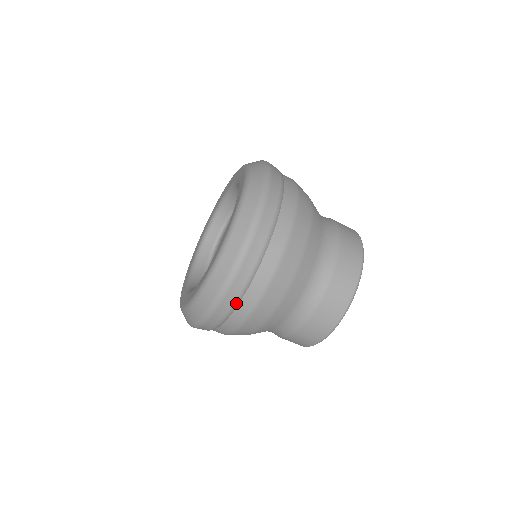
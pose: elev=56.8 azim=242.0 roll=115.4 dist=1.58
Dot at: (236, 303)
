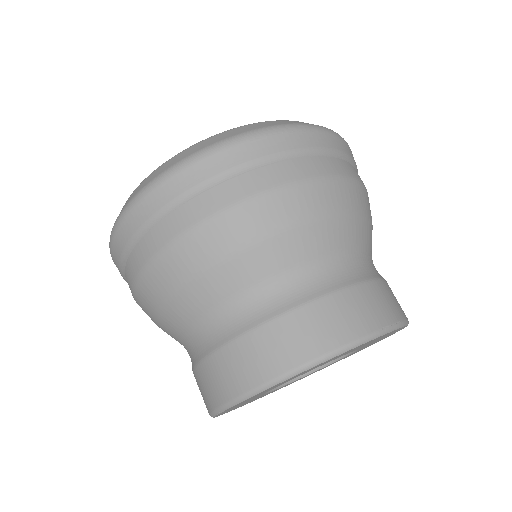
Dot at: (143, 228)
